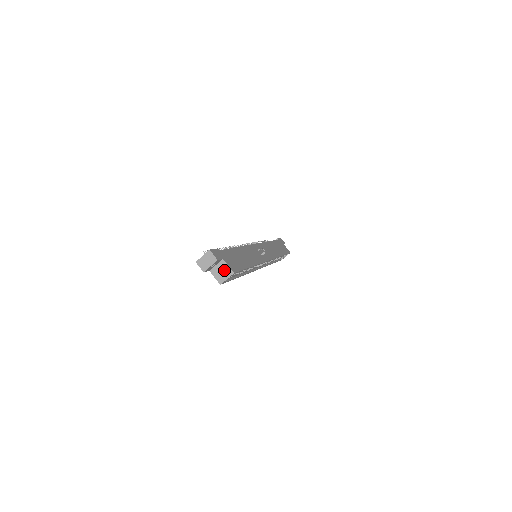
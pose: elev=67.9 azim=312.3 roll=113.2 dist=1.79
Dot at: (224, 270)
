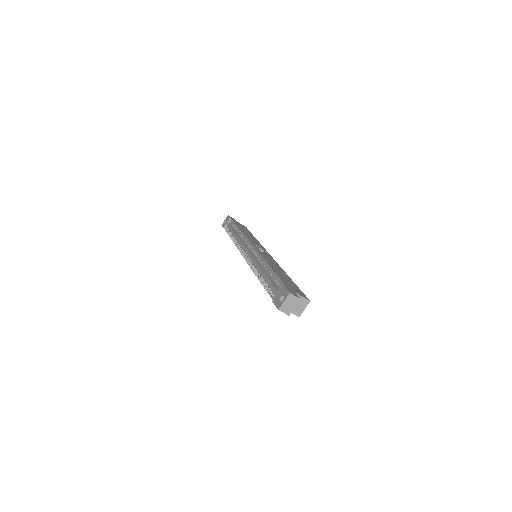
Dot at: (300, 303)
